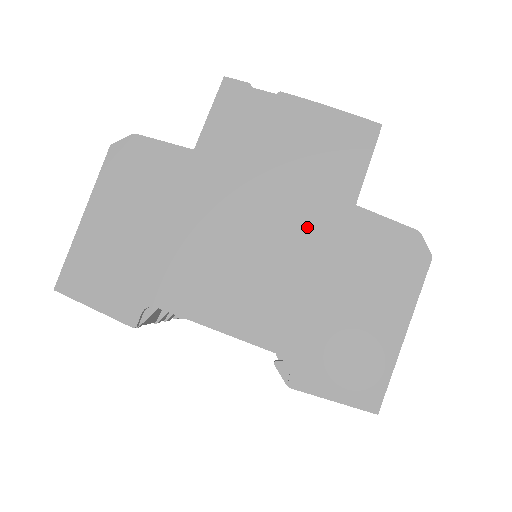
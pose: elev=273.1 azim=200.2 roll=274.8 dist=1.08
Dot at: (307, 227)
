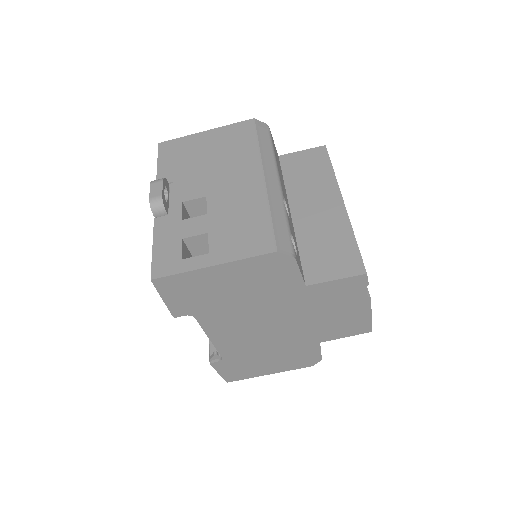
Dot at: (295, 337)
